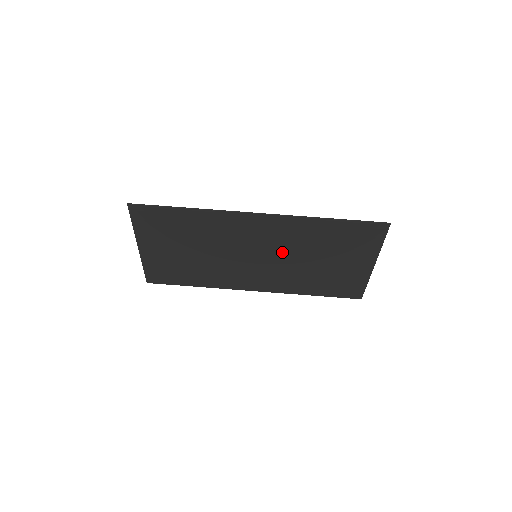
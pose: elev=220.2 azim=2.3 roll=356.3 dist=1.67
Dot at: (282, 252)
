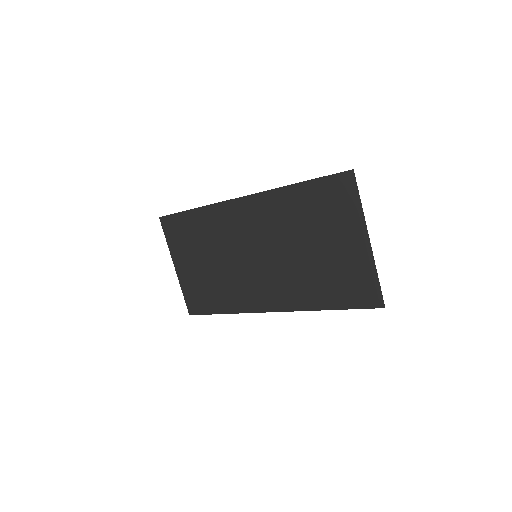
Dot at: (274, 244)
